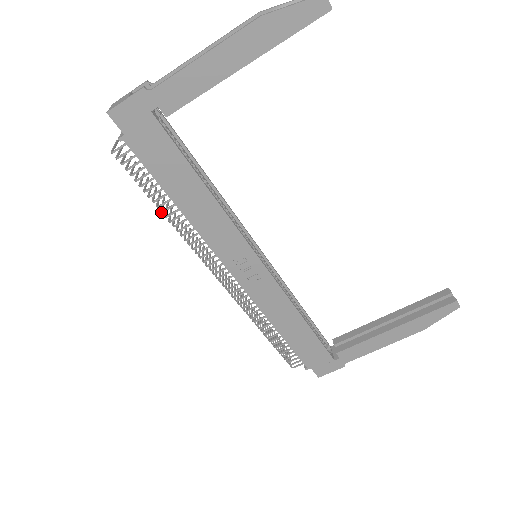
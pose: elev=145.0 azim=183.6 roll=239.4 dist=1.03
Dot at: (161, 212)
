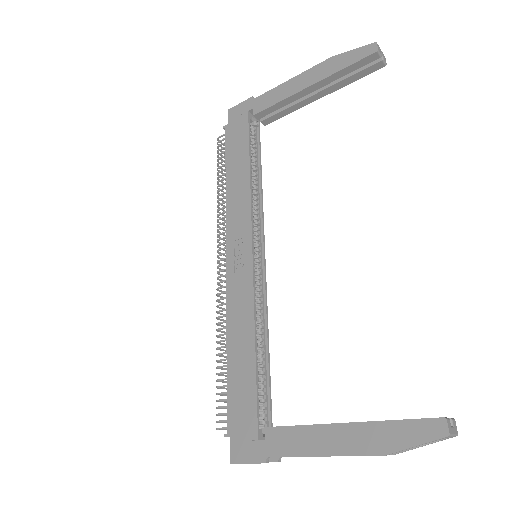
Dot at: (217, 187)
